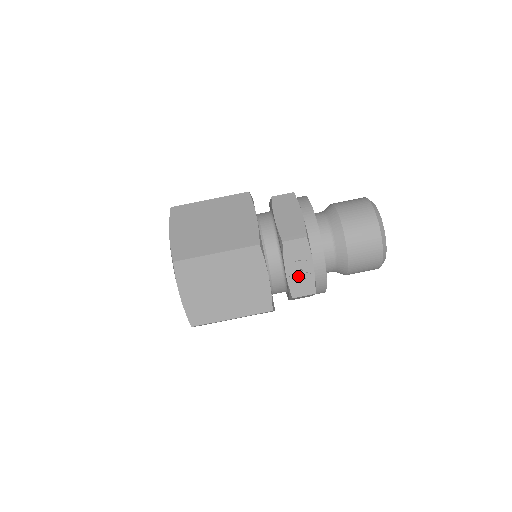
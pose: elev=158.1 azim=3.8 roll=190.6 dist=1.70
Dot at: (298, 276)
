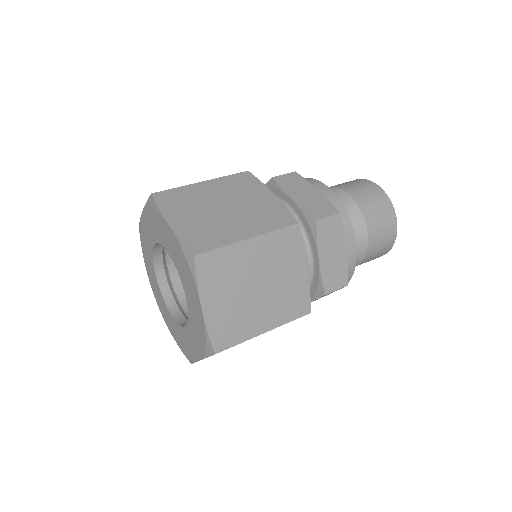
Dot at: (312, 301)
